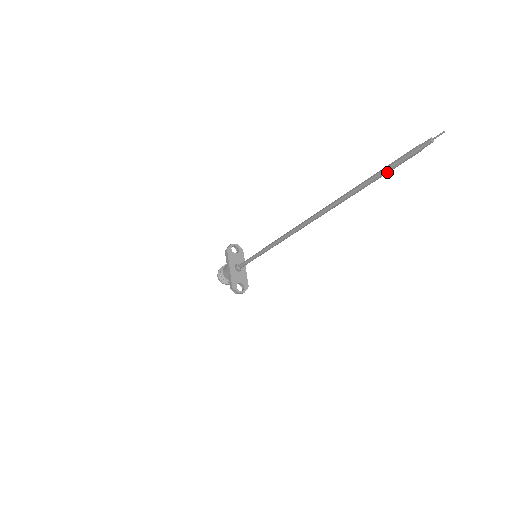
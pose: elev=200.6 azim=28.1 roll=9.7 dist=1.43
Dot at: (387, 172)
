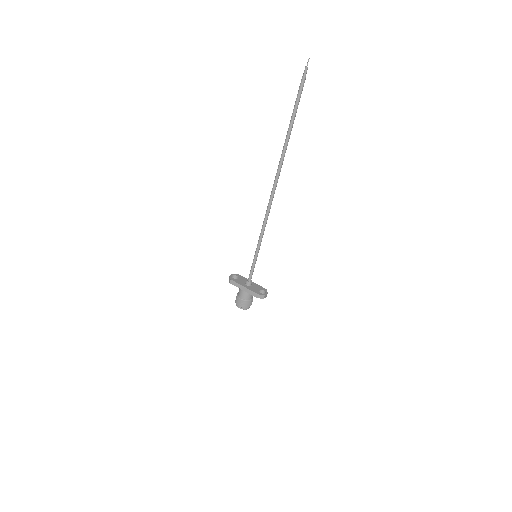
Dot at: occluded
